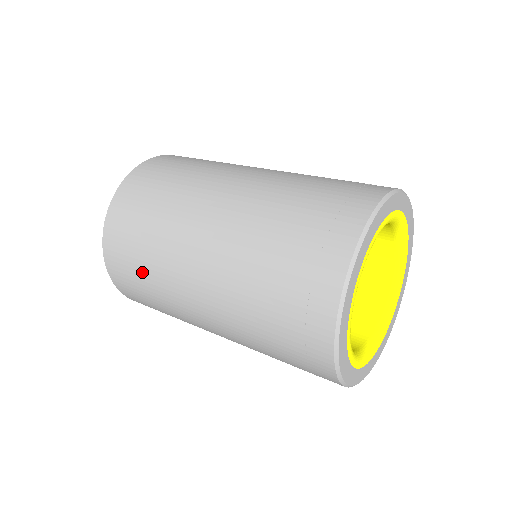
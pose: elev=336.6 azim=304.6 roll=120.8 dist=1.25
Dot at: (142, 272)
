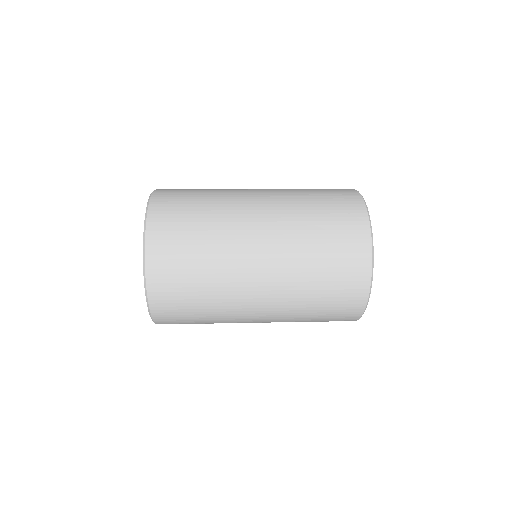
Dot at: (200, 322)
